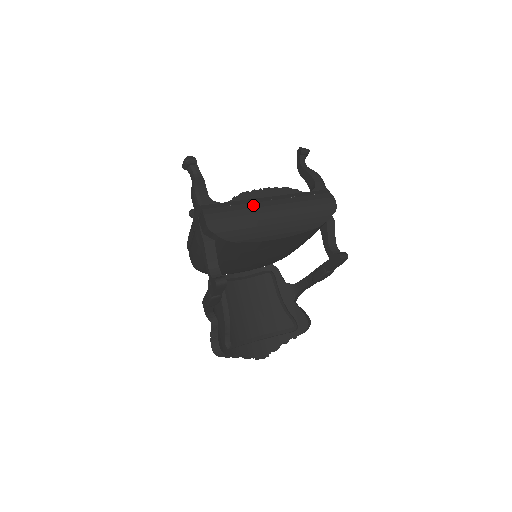
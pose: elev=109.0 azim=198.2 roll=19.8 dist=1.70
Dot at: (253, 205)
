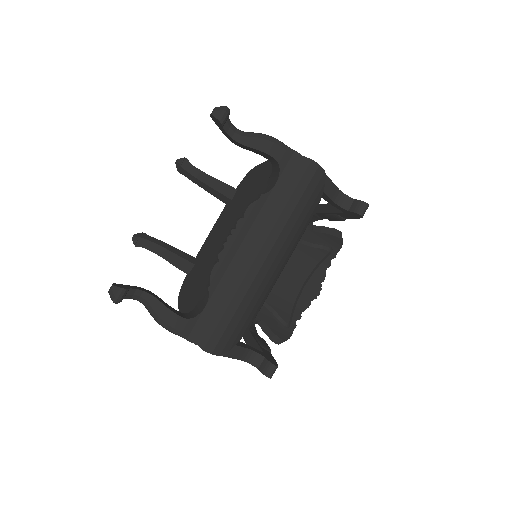
Dot at: (238, 279)
